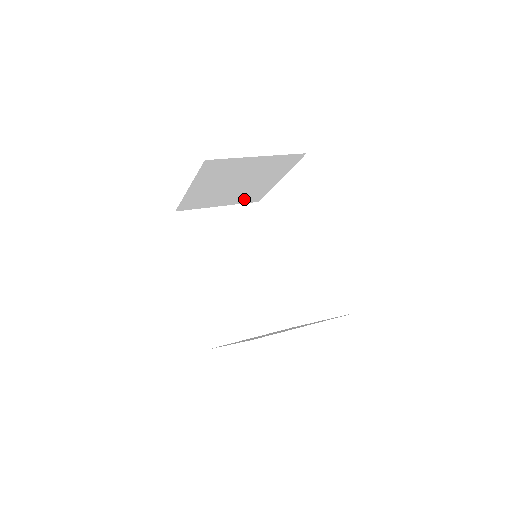
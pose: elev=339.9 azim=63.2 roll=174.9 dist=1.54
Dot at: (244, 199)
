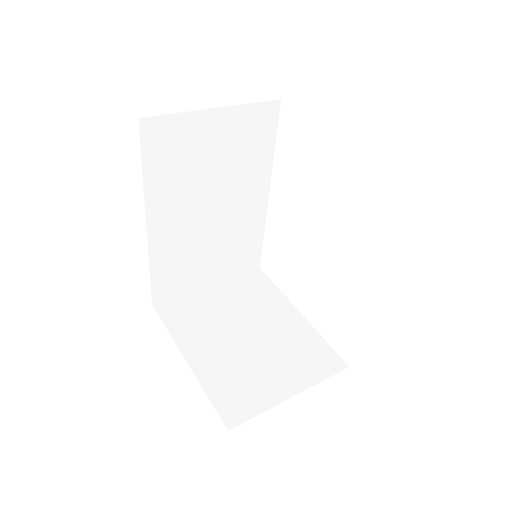
Dot at: occluded
